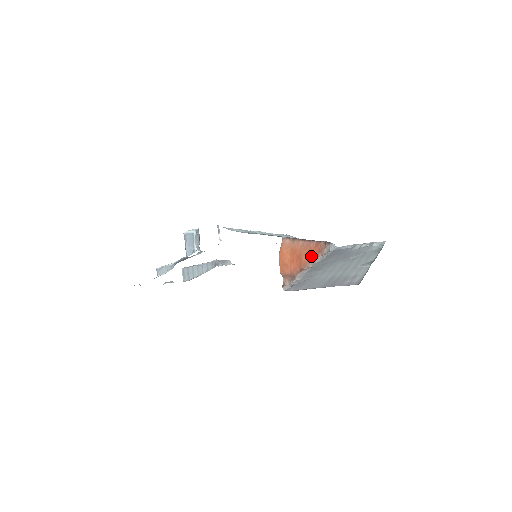
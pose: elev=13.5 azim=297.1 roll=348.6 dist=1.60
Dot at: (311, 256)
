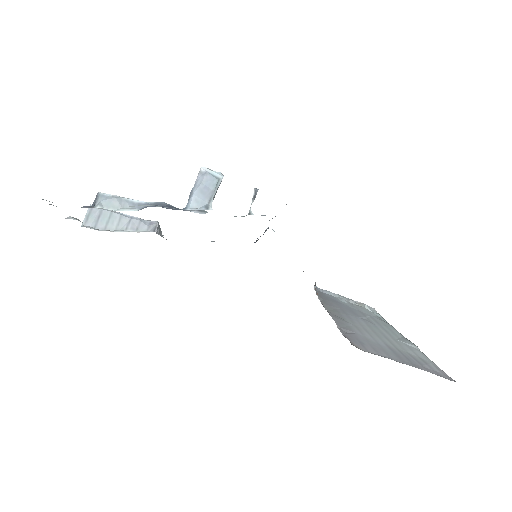
Dot at: occluded
